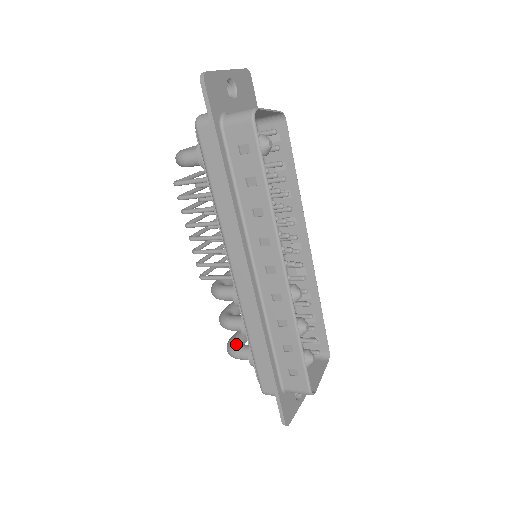
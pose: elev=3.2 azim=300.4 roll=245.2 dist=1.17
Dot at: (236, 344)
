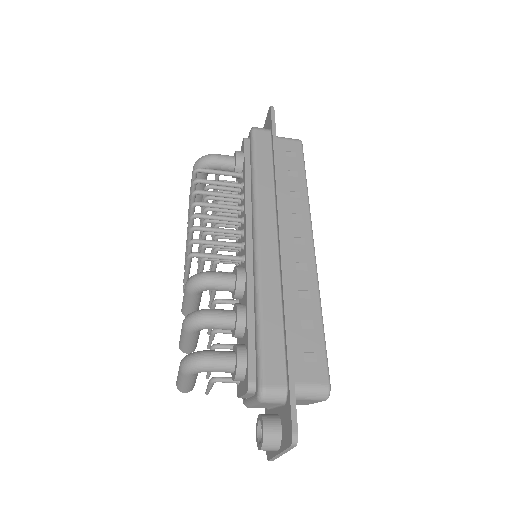
Dot at: (206, 351)
